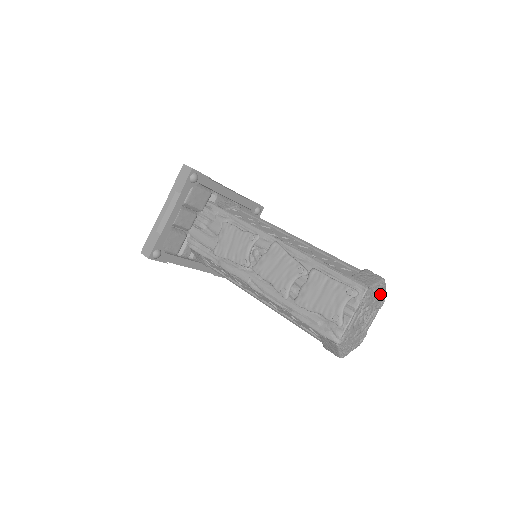
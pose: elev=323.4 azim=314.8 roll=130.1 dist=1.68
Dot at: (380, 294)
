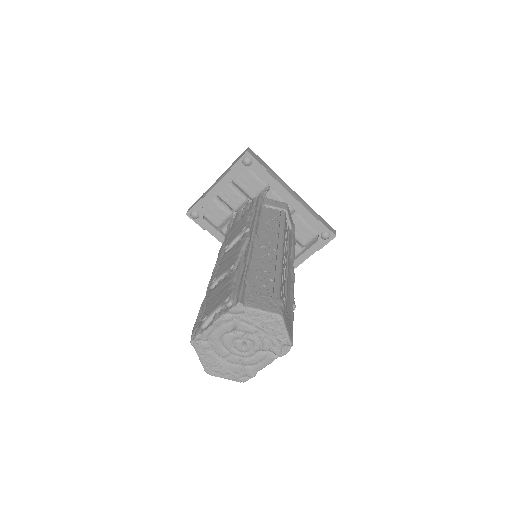
Dot at: (275, 333)
